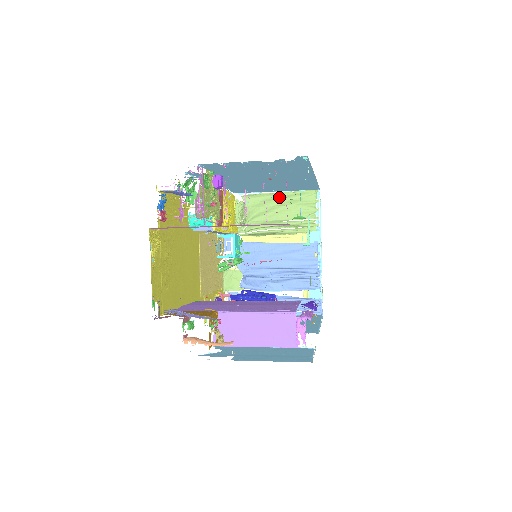
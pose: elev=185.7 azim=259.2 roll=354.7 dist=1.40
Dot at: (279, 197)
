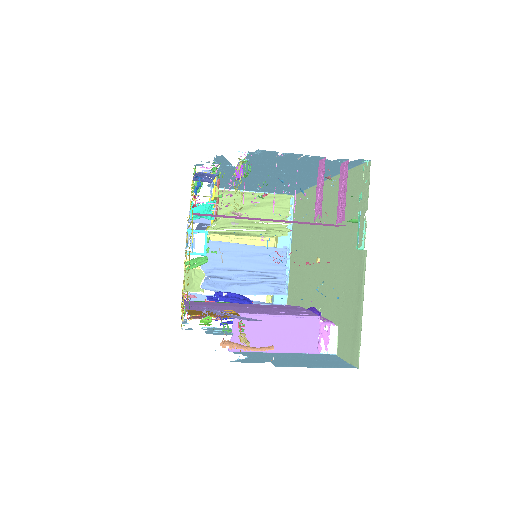
Dot at: (253, 197)
